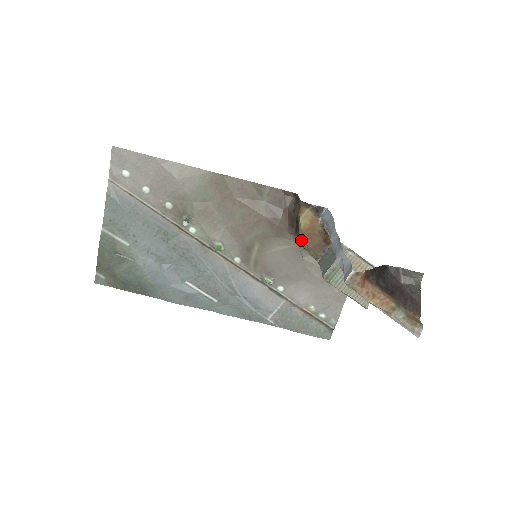
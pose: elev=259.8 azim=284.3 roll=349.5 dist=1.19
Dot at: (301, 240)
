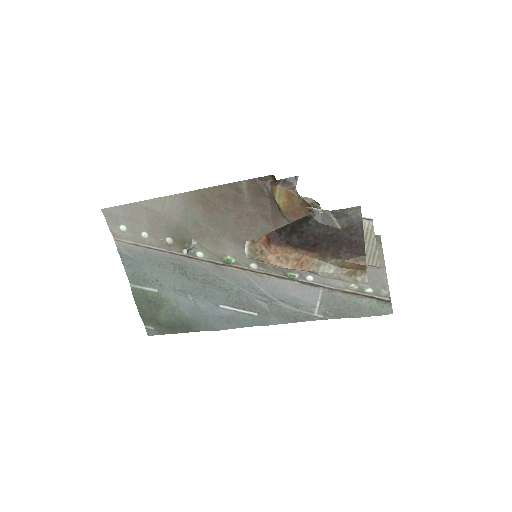
Dot at: (289, 221)
